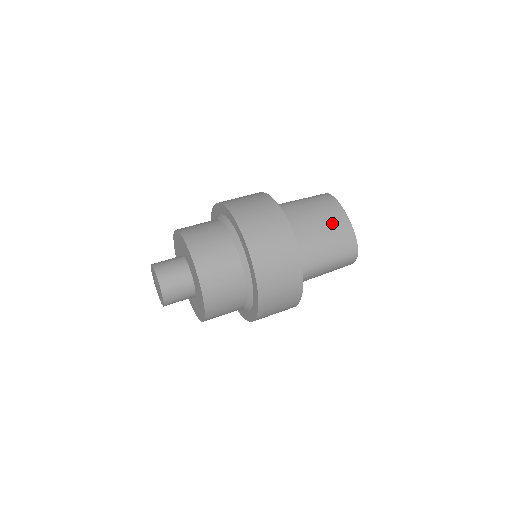
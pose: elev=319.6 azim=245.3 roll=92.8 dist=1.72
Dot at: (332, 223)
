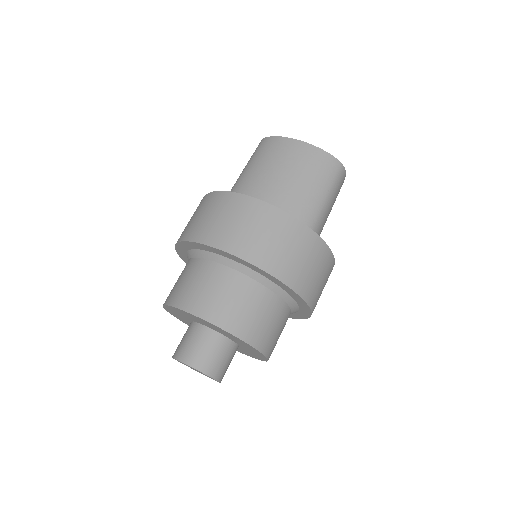
Dot at: (293, 160)
